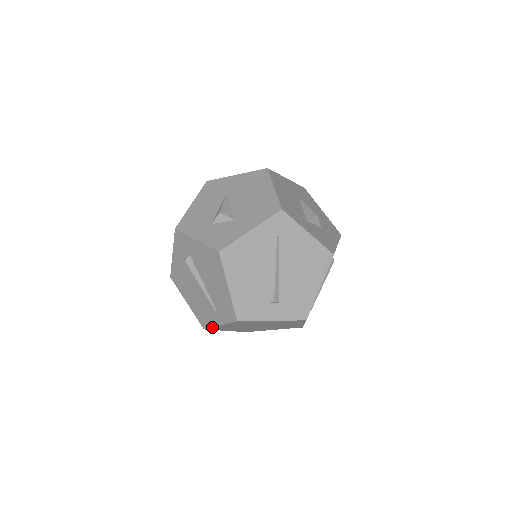
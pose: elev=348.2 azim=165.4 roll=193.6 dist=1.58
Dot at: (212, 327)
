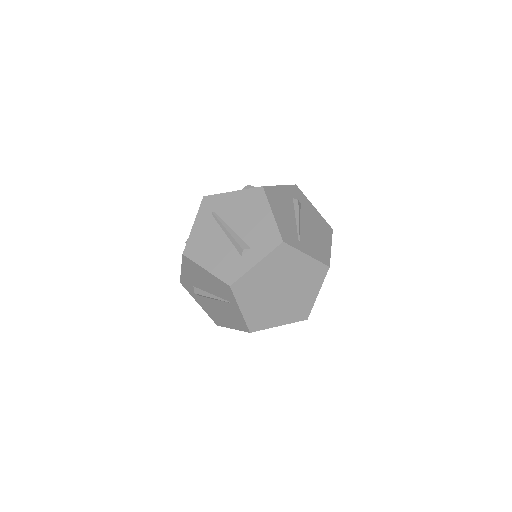
Dot at: (245, 321)
